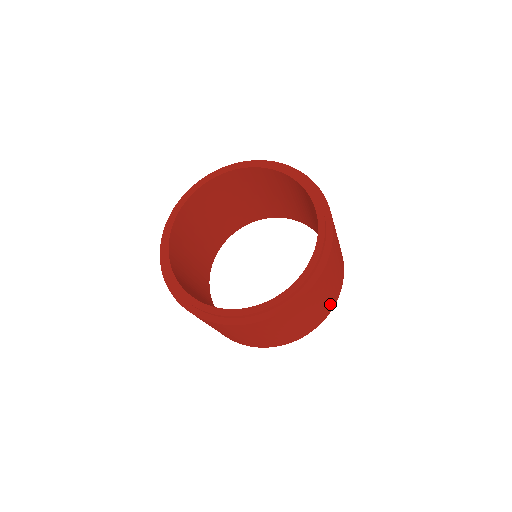
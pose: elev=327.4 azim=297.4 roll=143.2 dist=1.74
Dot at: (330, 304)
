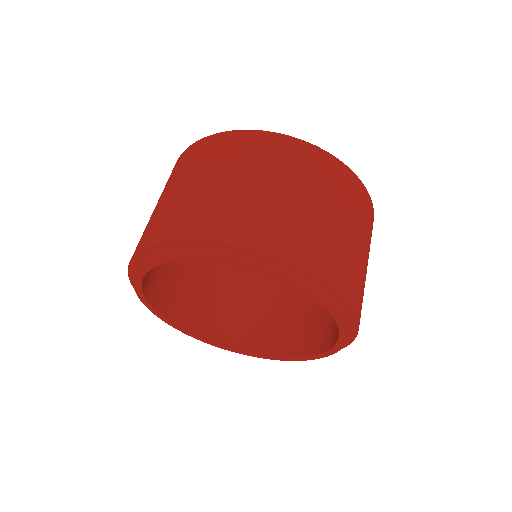
Dot at: (264, 228)
